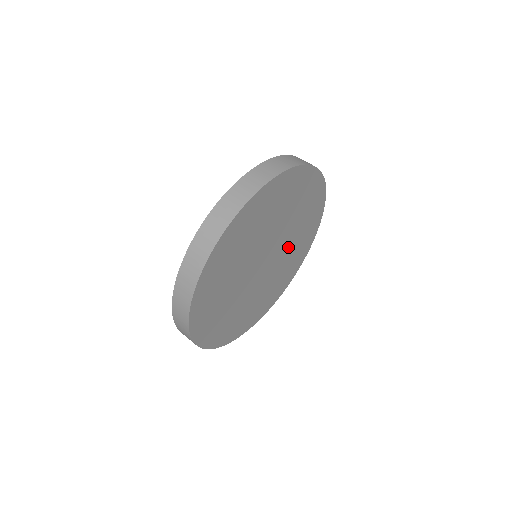
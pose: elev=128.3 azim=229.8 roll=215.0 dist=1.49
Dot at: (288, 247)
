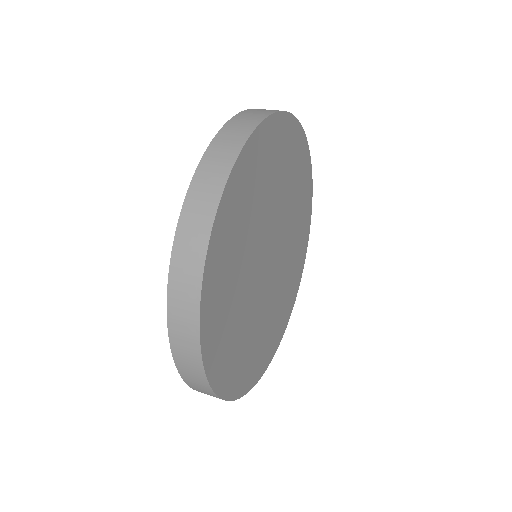
Dot at: (288, 246)
